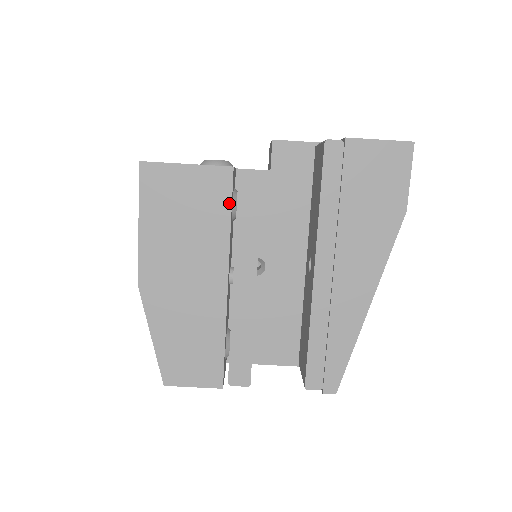
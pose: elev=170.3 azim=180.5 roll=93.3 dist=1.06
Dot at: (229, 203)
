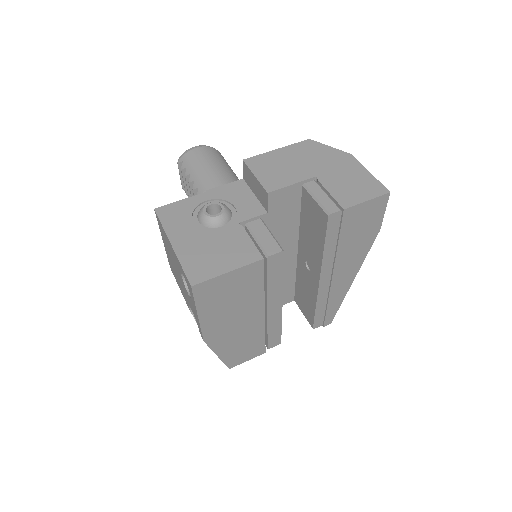
Dot at: (262, 278)
